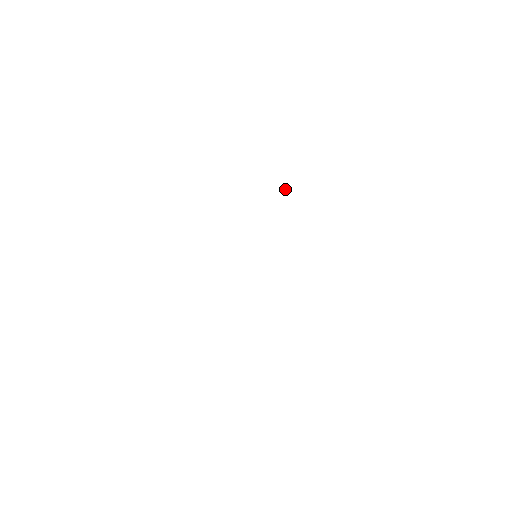
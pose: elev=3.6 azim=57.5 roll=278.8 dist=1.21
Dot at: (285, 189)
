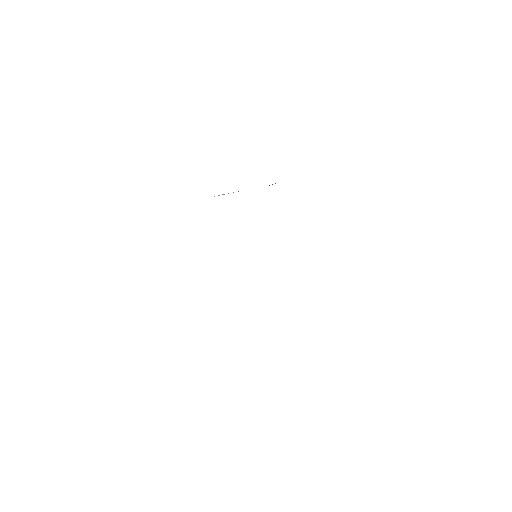
Dot at: occluded
